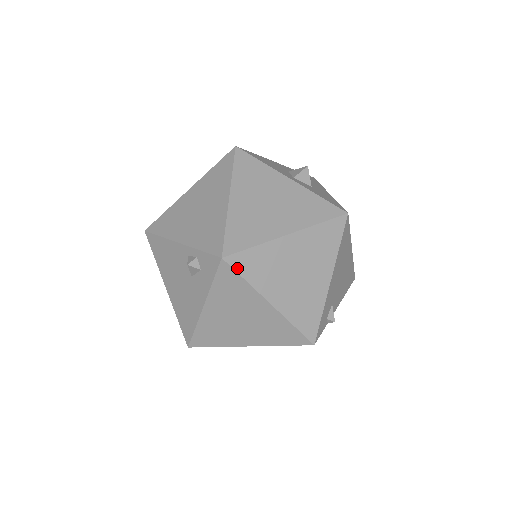
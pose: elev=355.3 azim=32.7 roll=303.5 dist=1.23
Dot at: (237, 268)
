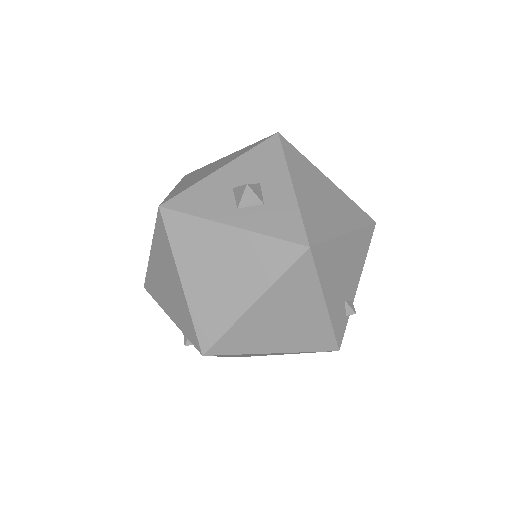
Dot at: (222, 353)
